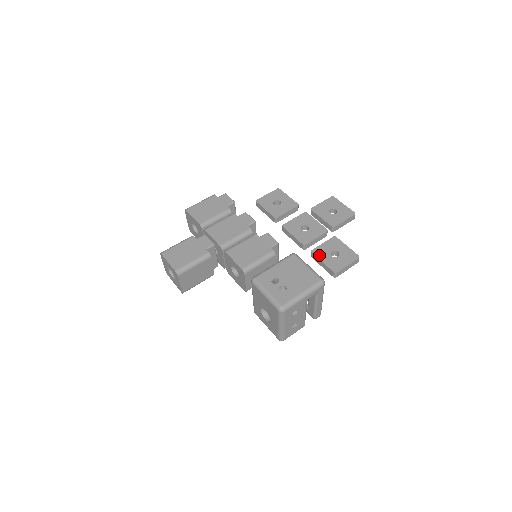
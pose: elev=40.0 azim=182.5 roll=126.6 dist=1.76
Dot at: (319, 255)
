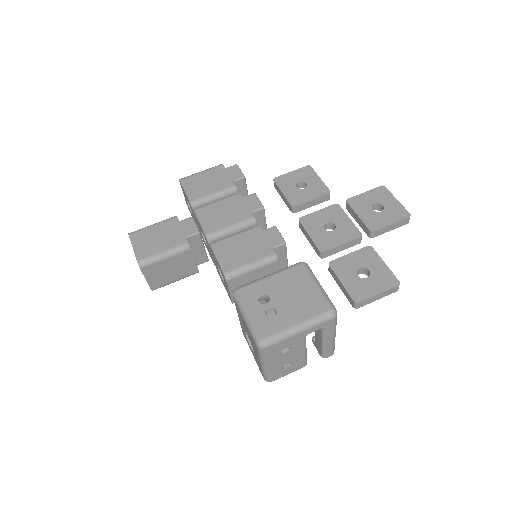
Dot at: (339, 271)
